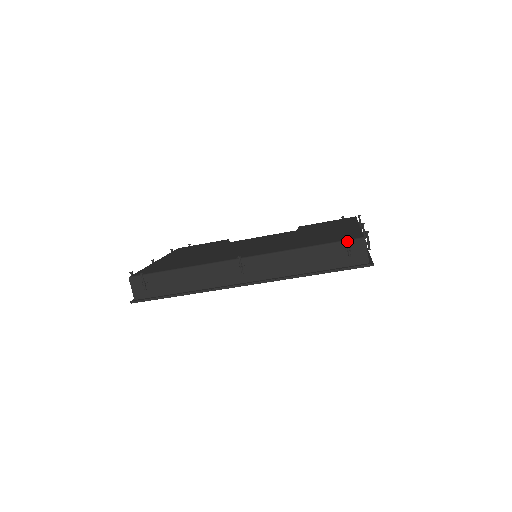
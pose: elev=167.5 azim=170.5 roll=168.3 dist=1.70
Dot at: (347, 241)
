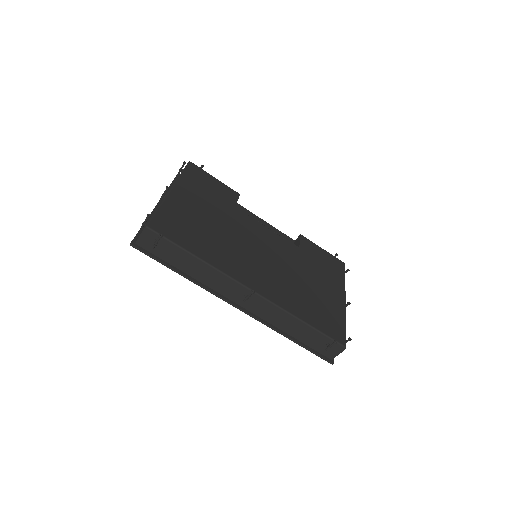
Dot at: (334, 343)
